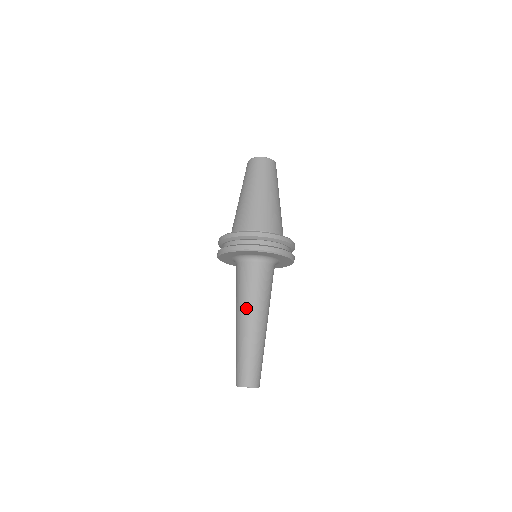
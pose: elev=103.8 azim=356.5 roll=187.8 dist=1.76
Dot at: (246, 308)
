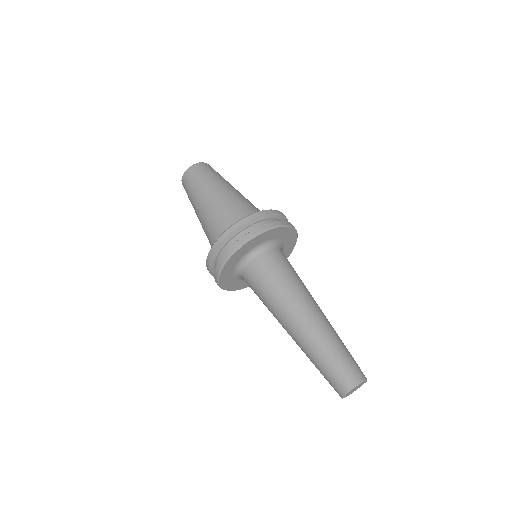
Dot at: (279, 314)
